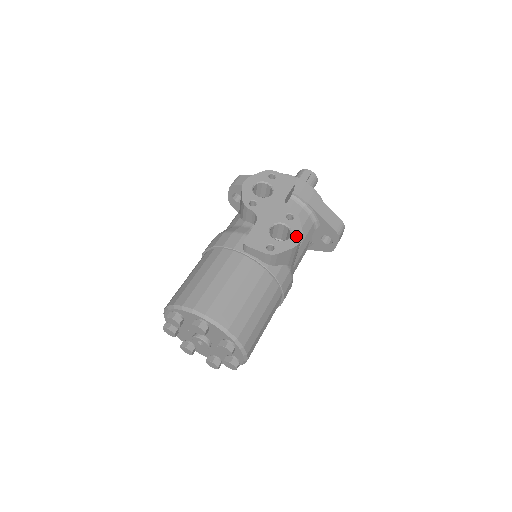
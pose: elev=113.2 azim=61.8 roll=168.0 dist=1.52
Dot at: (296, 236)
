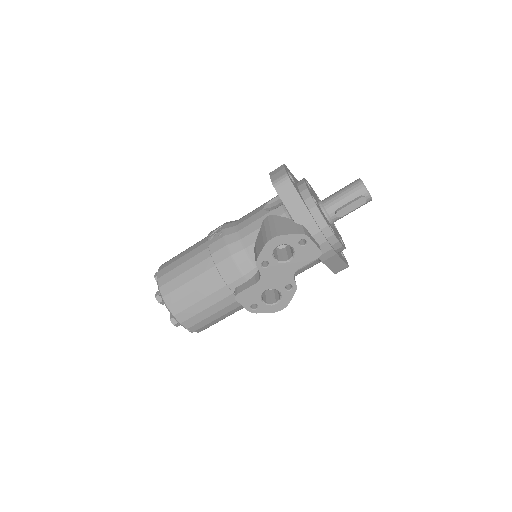
Dot at: (281, 305)
